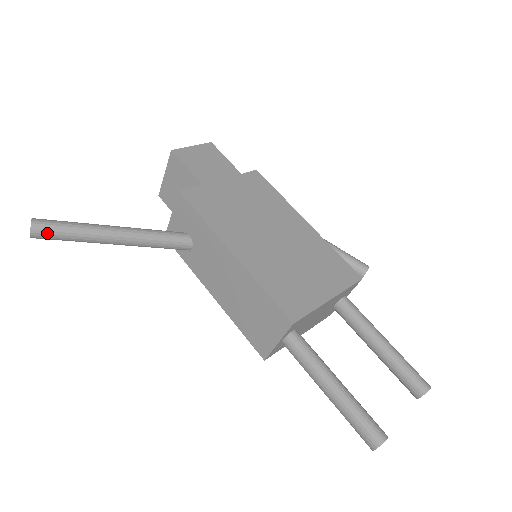
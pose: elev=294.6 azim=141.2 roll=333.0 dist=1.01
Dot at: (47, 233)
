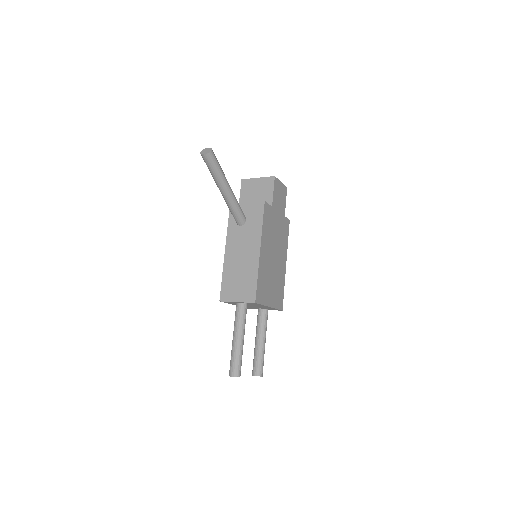
Dot at: (210, 161)
